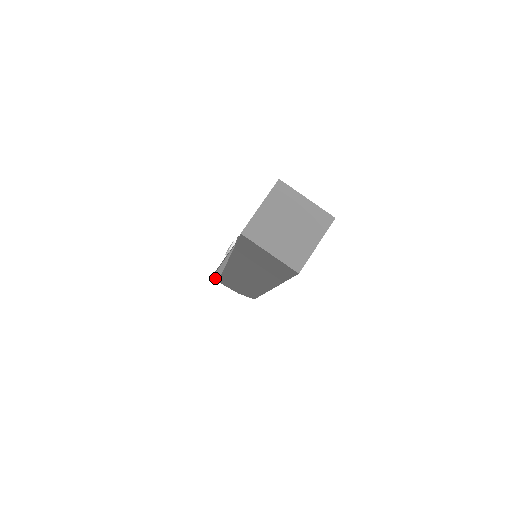
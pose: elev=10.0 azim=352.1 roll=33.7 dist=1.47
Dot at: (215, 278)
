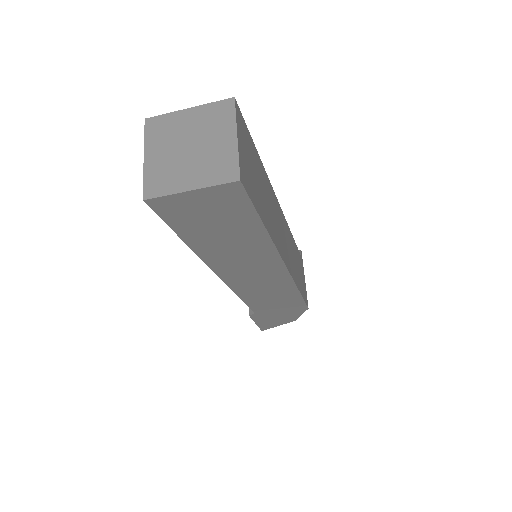
Dot at: (262, 326)
